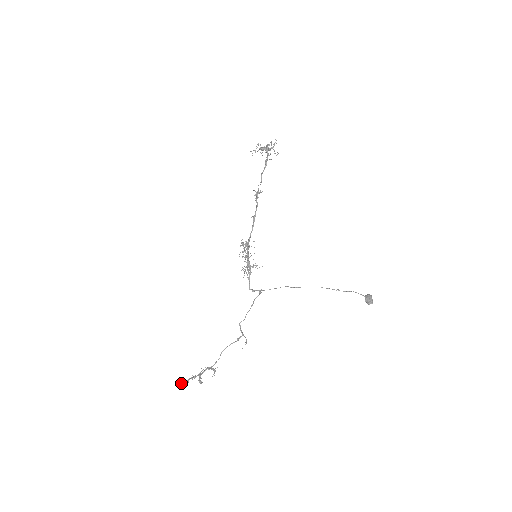
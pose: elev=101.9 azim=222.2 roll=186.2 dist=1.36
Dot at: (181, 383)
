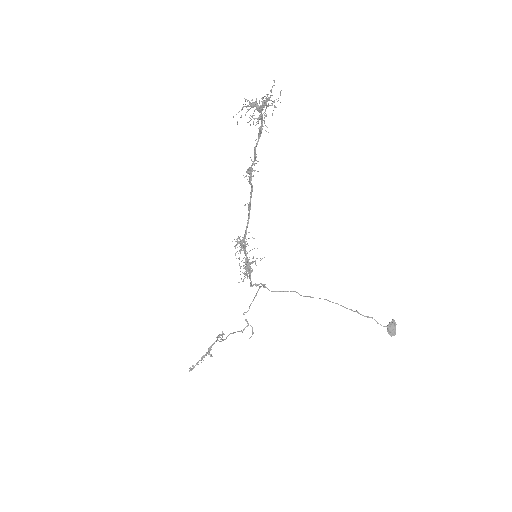
Dot at: (192, 369)
